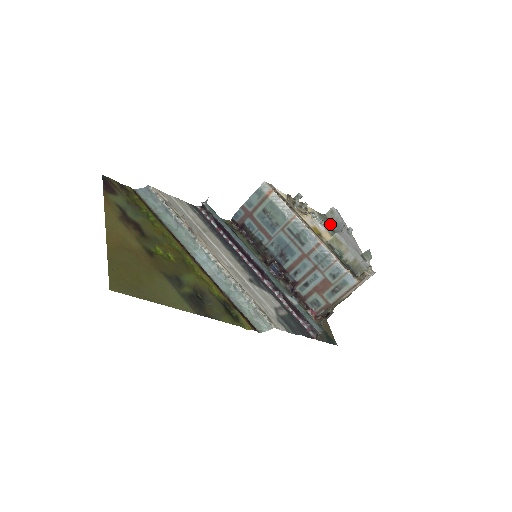
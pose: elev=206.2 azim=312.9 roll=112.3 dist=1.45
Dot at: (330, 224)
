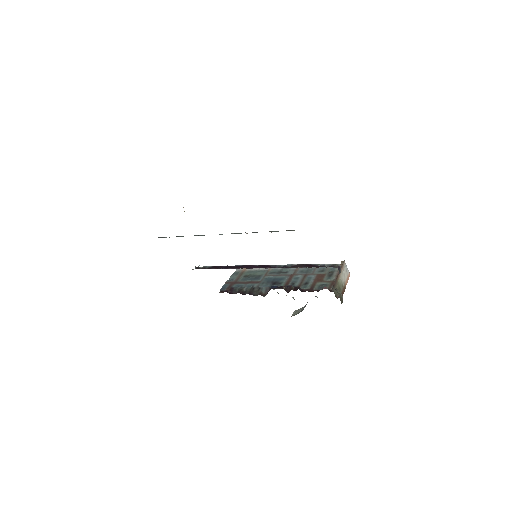
Dot at: occluded
